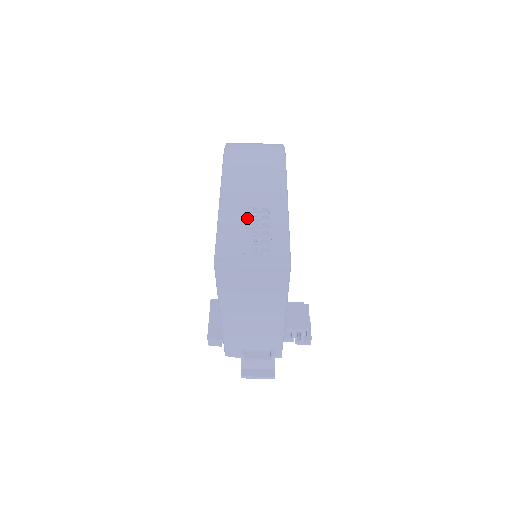
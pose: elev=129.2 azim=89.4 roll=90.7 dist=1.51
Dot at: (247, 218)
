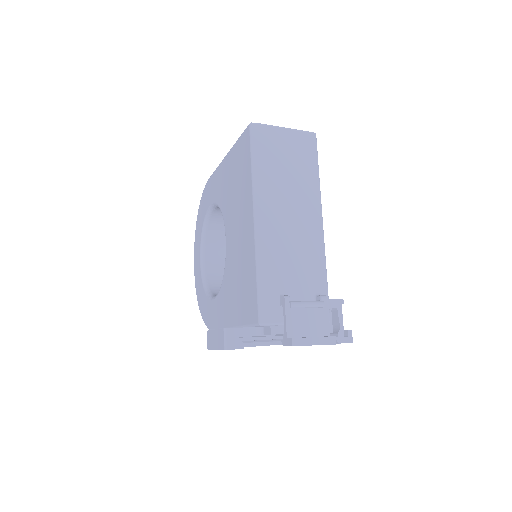
Dot at: occluded
